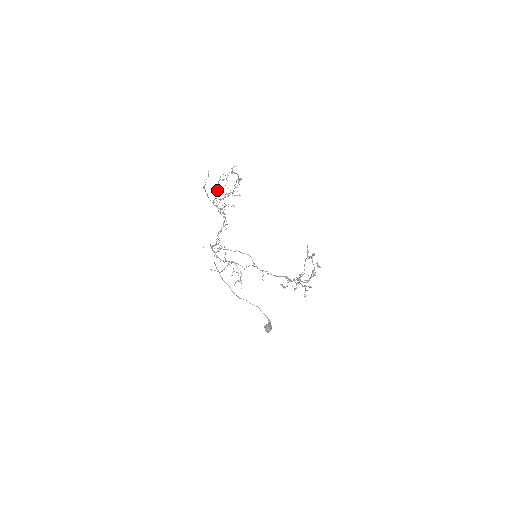
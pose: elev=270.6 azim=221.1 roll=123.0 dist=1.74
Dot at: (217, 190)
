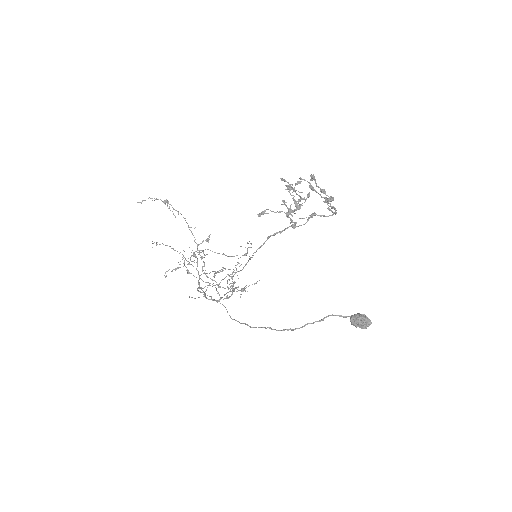
Dot at: (227, 283)
